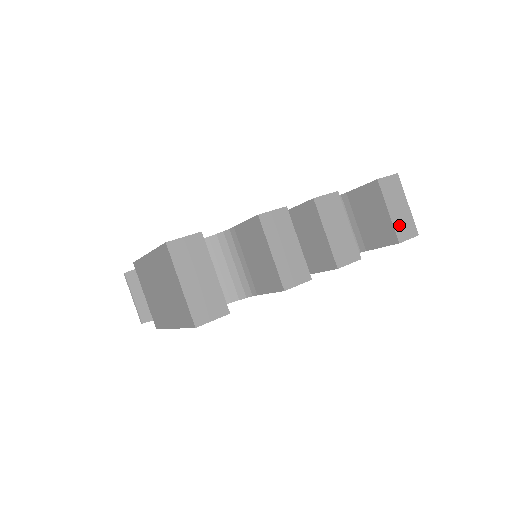
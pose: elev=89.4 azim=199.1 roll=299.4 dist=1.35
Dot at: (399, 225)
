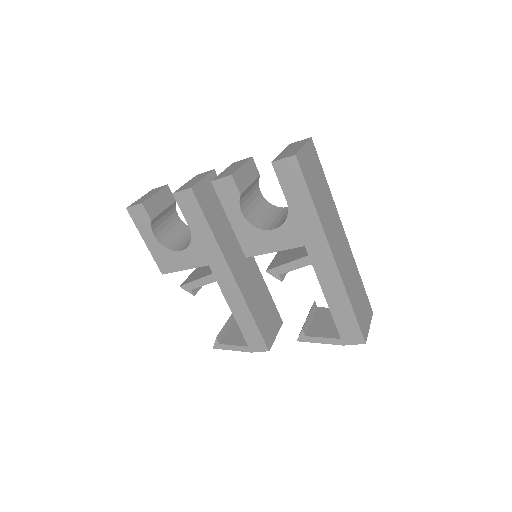
Dot at: (282, 156)
